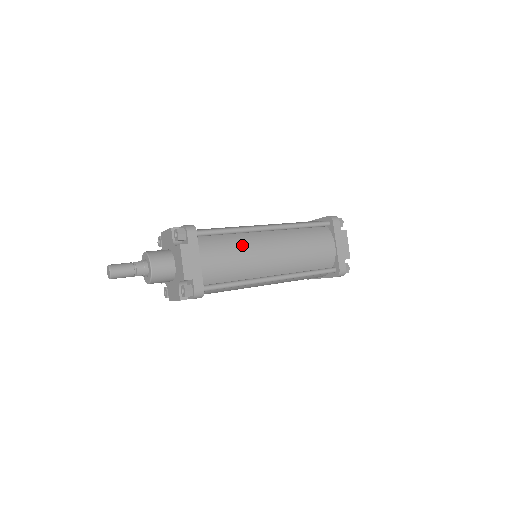
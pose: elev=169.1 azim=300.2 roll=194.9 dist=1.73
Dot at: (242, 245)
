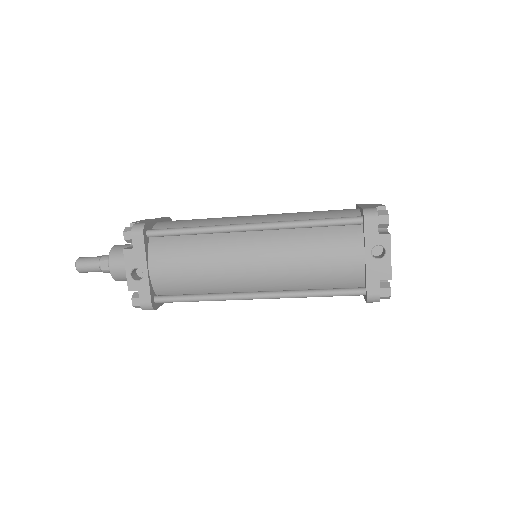
Dot at: occluded
